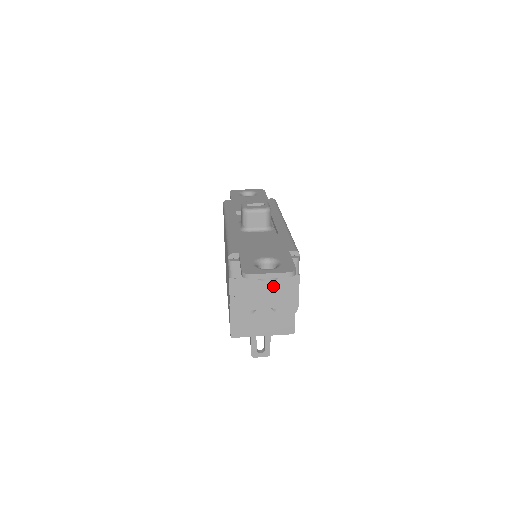
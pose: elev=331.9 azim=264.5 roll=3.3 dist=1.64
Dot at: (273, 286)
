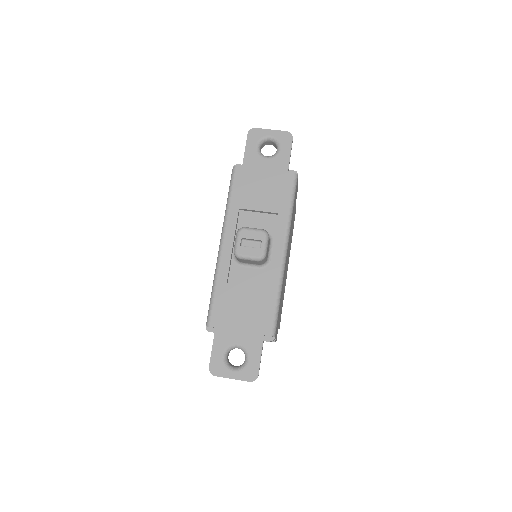
Dot at: occluded
